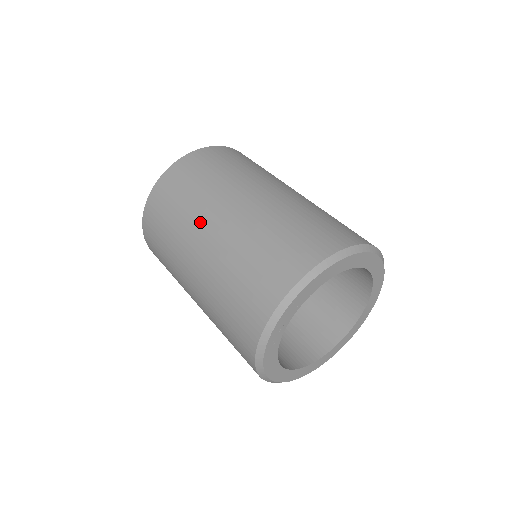
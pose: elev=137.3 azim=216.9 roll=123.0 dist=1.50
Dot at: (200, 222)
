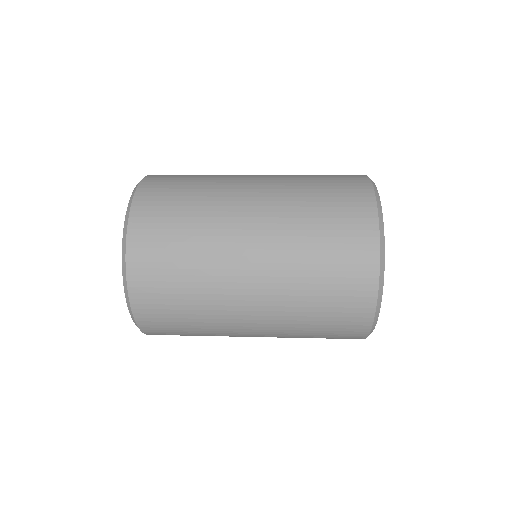
Dot at: occluded
